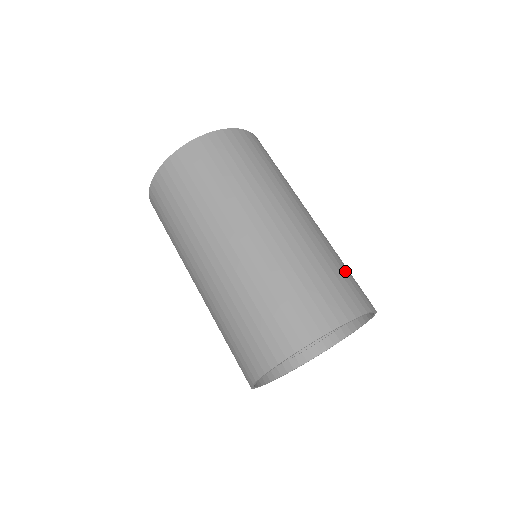
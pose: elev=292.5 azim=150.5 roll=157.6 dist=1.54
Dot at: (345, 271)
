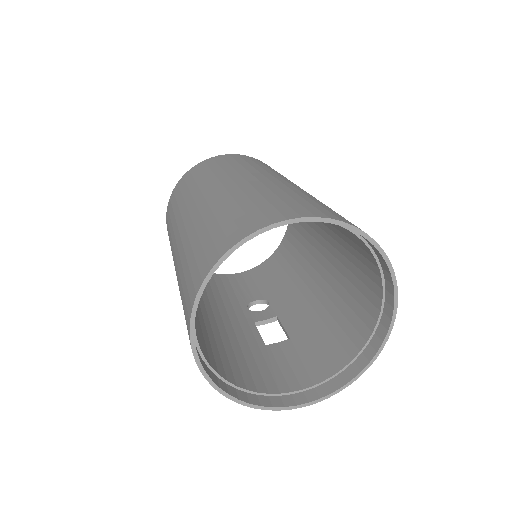
Dot at: occluded
